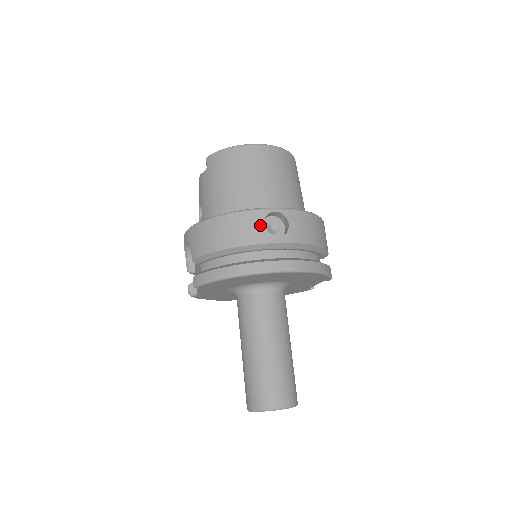
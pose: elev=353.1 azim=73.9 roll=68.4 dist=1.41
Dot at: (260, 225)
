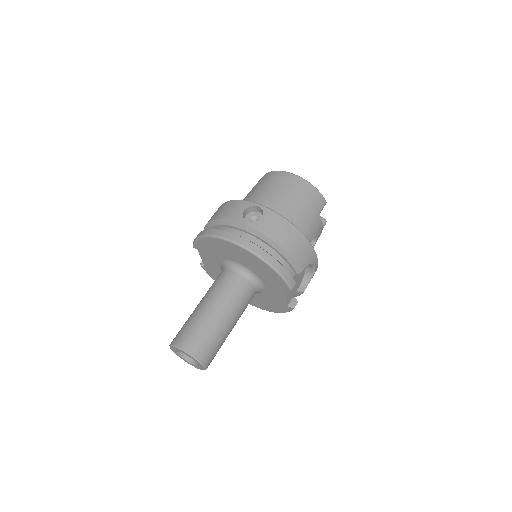
Dot at: (242, 210)
